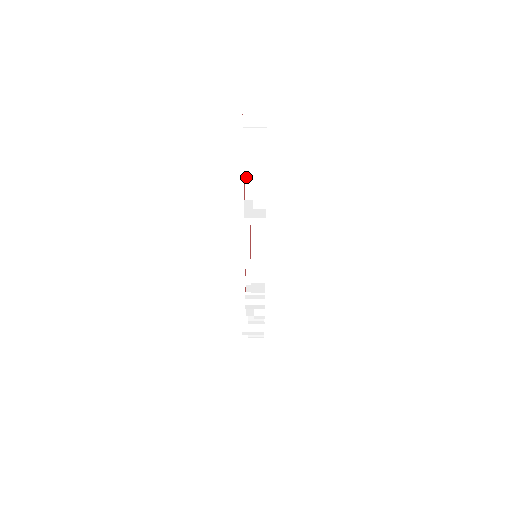
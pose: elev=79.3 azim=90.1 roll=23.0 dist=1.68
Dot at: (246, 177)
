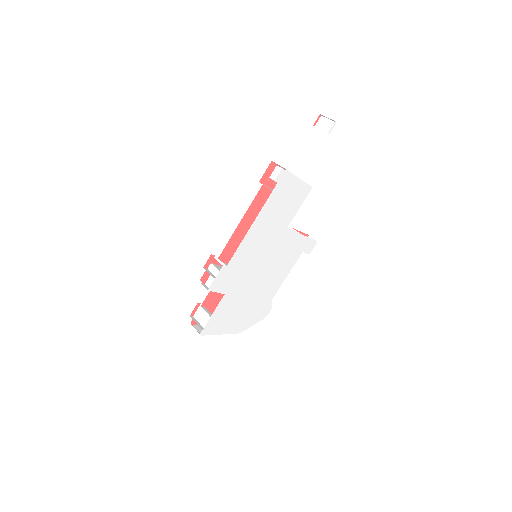
Dot at: occluded
